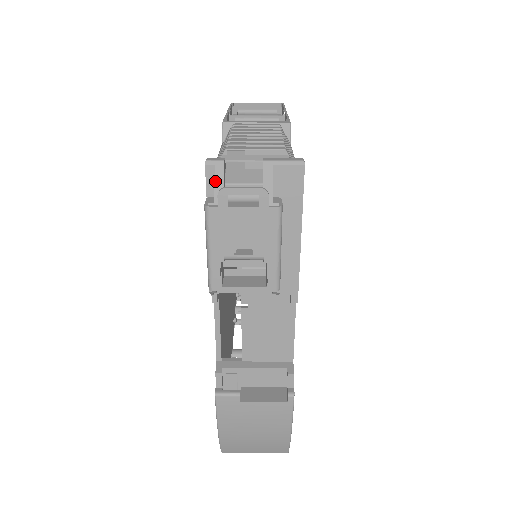
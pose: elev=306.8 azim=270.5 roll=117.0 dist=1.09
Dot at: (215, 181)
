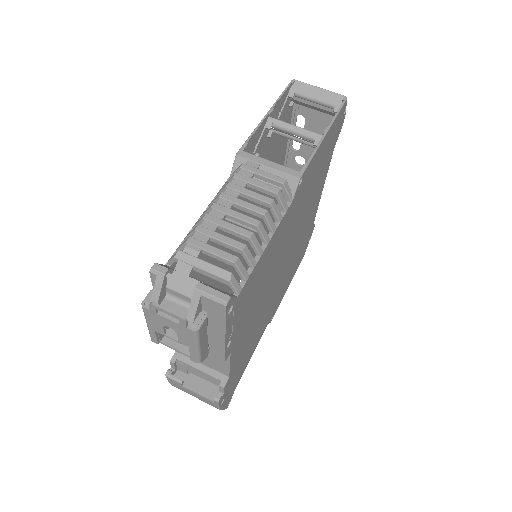
Dot at: (154, 287)
